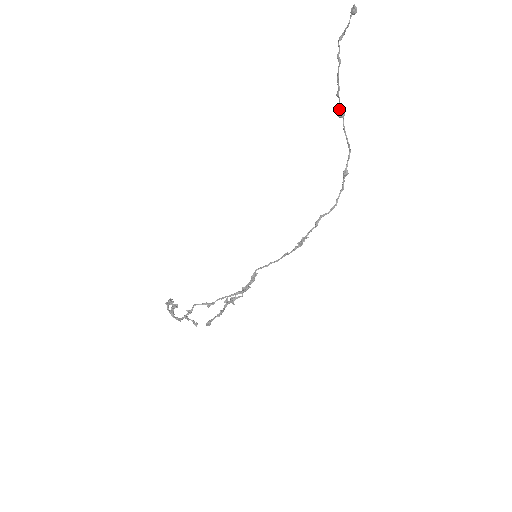
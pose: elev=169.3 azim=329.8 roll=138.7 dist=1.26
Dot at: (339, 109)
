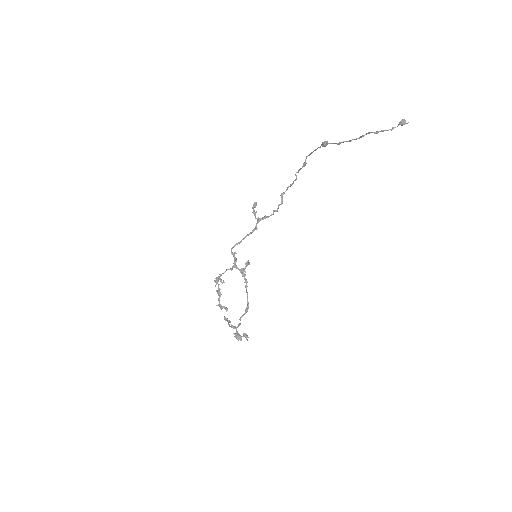
Dot at: occluded
